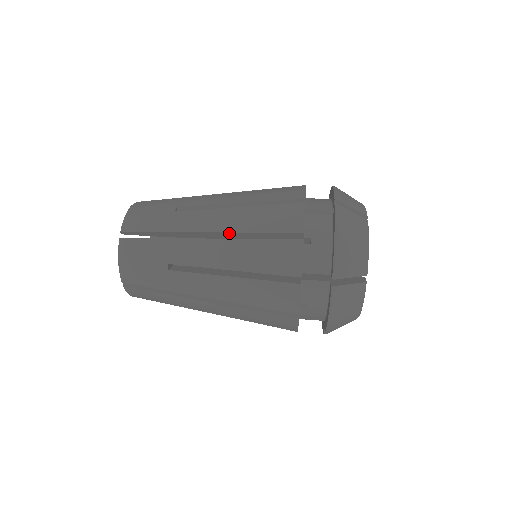
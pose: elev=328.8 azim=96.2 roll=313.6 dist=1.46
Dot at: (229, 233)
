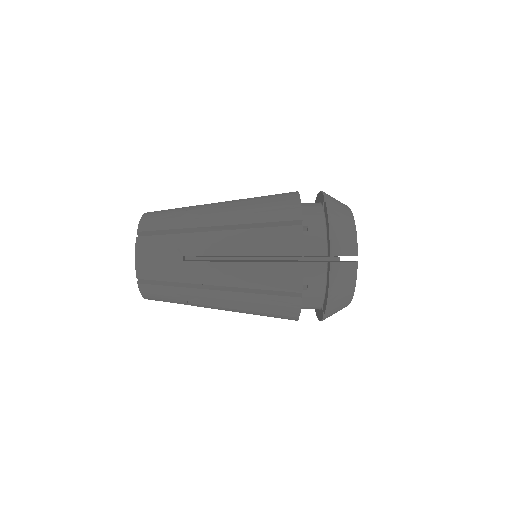
Dot at: (237, 226)
